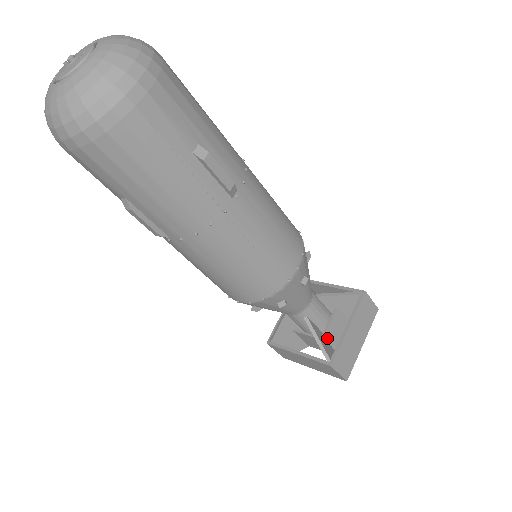
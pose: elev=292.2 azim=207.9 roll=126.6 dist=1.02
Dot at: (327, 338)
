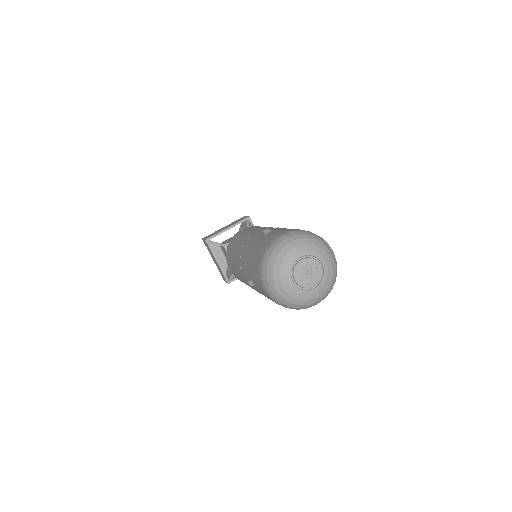
Dot at: occluded
